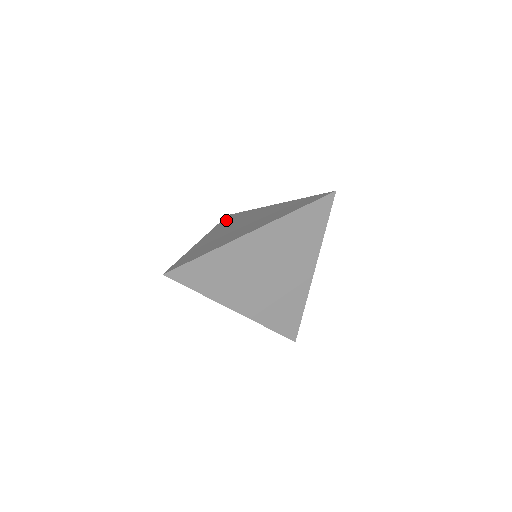
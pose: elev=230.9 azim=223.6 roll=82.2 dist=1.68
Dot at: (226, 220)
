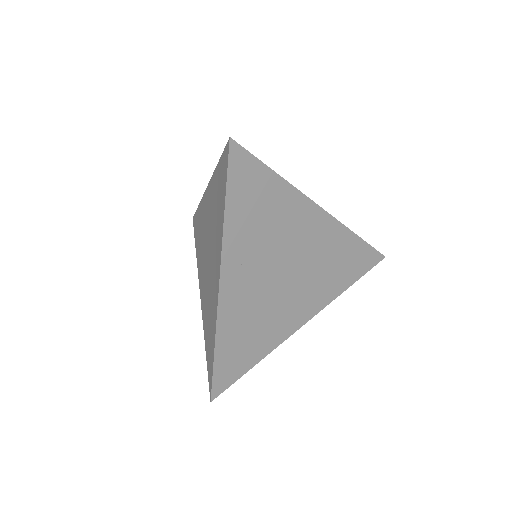
Dot at: (196, 237)
